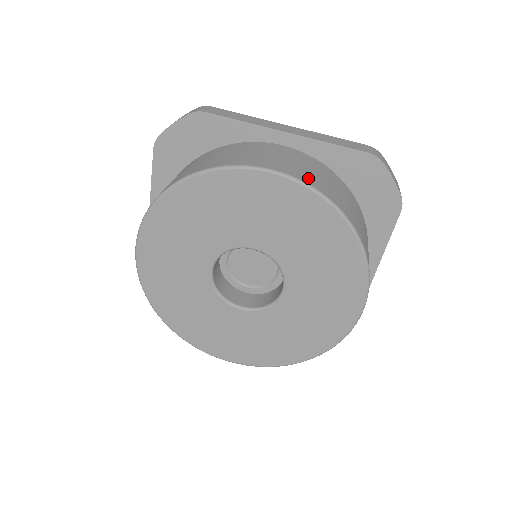
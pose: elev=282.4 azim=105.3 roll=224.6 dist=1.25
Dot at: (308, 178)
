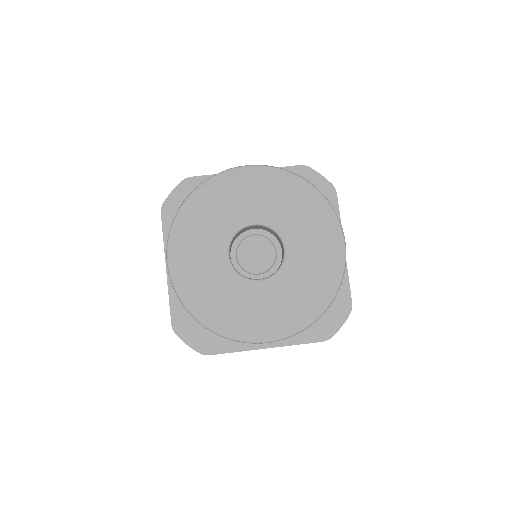
Dot at: occluded
